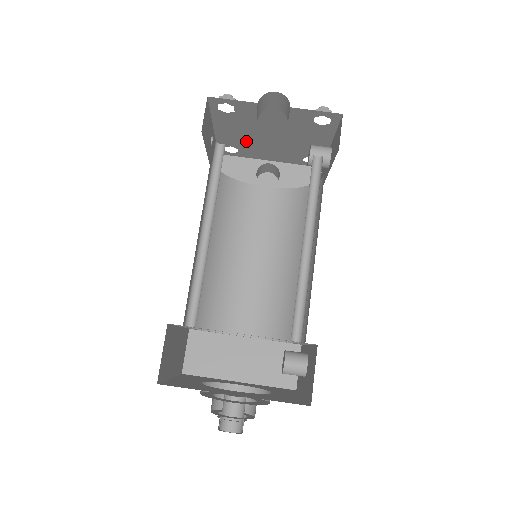
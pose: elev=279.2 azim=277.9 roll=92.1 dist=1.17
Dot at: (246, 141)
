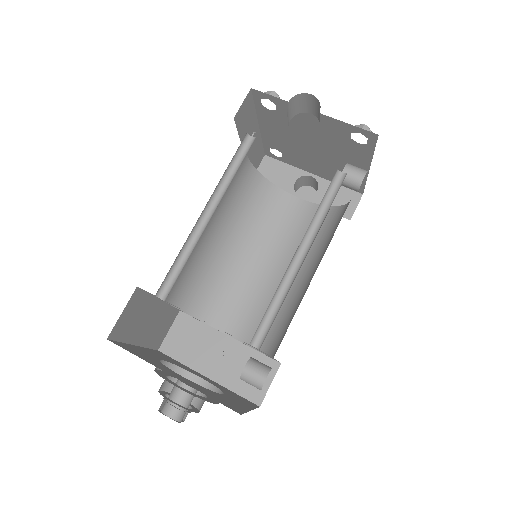
Dot at: (289, 146)
